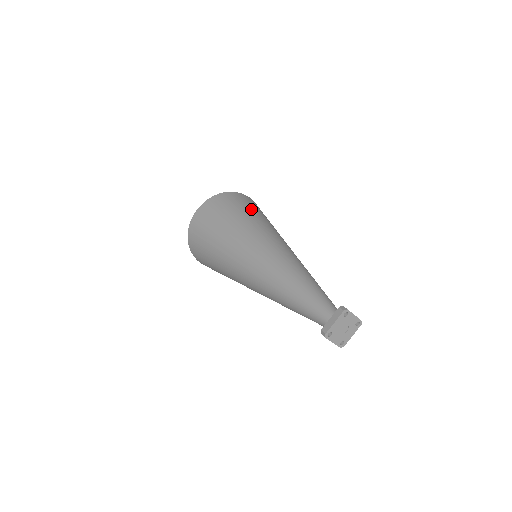
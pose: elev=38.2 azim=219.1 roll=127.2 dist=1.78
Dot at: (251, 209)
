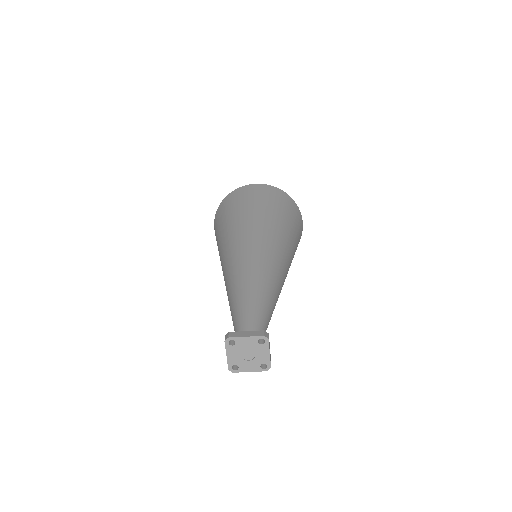
Dot at: (235, 209)
